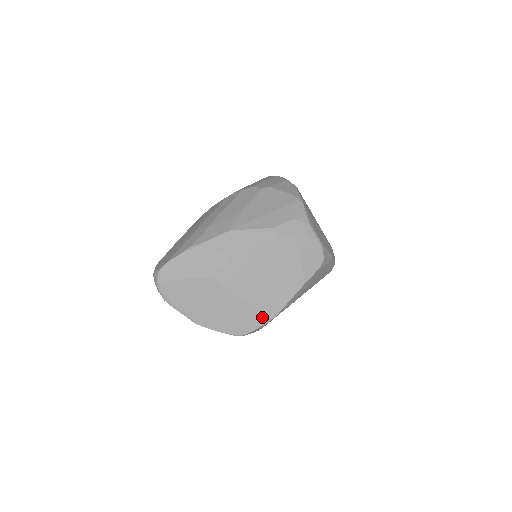
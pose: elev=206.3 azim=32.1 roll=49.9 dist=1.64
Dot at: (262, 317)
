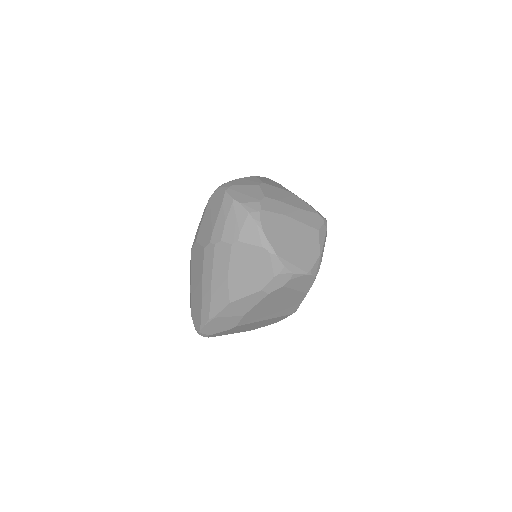
Dot at: (286, 316)
